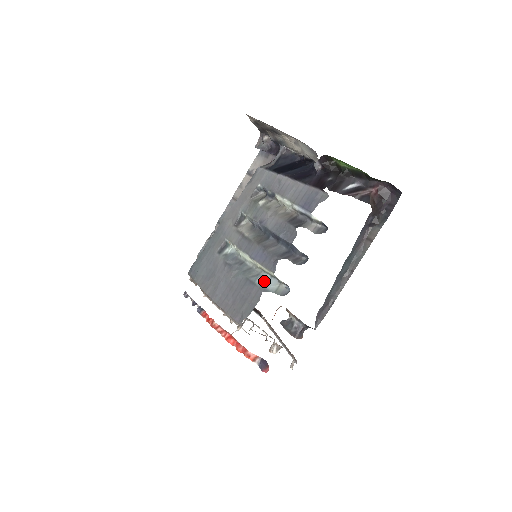
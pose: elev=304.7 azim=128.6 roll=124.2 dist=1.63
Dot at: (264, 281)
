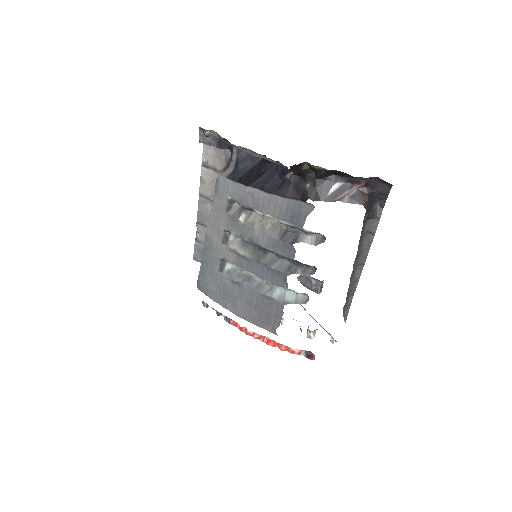
Dot at: (280, 294)
